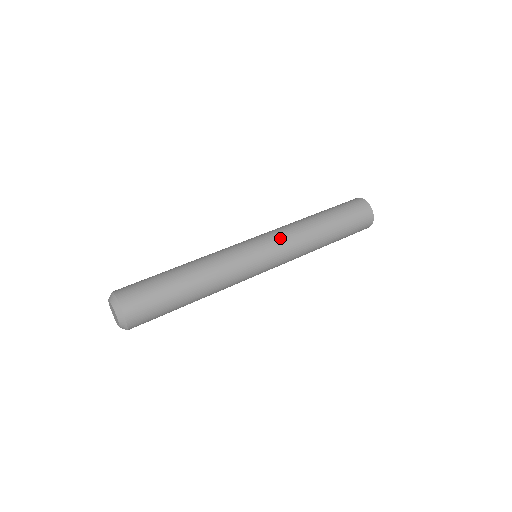
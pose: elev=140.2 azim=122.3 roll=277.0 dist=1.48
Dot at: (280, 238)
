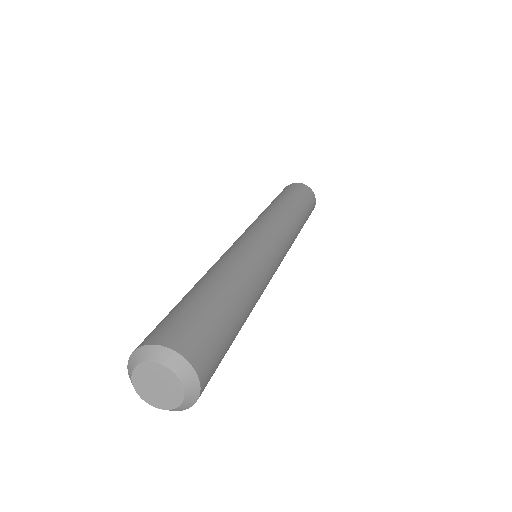
Dot at: (285, 234)
